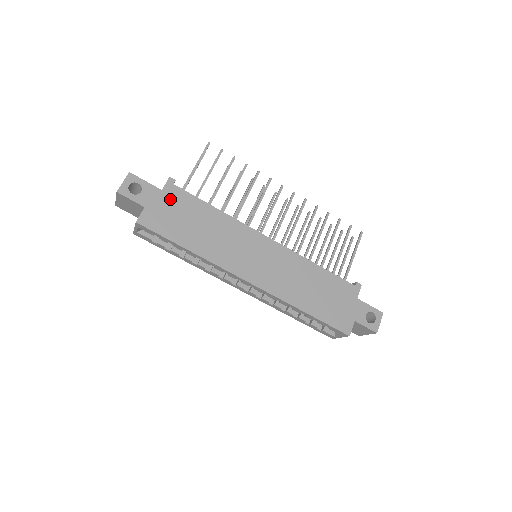
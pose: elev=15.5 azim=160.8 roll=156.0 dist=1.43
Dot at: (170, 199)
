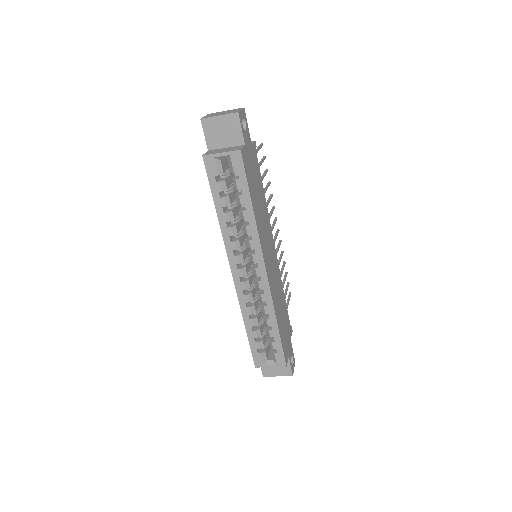
Dot at: (253, 157)
